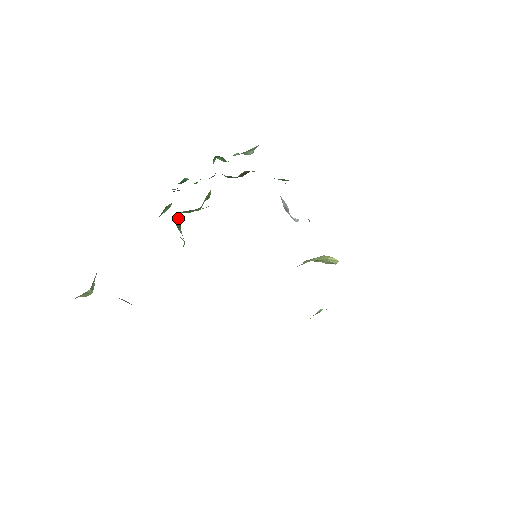
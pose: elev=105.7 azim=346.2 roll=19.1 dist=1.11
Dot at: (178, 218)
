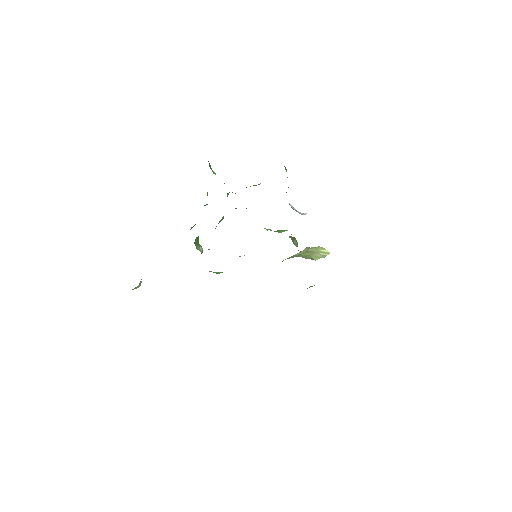
Dot at: (197, 239)
